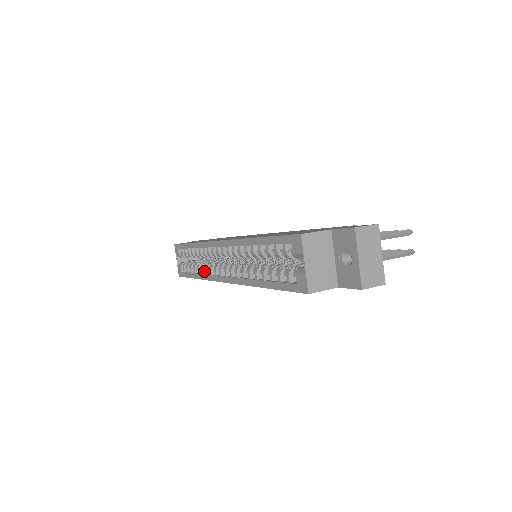
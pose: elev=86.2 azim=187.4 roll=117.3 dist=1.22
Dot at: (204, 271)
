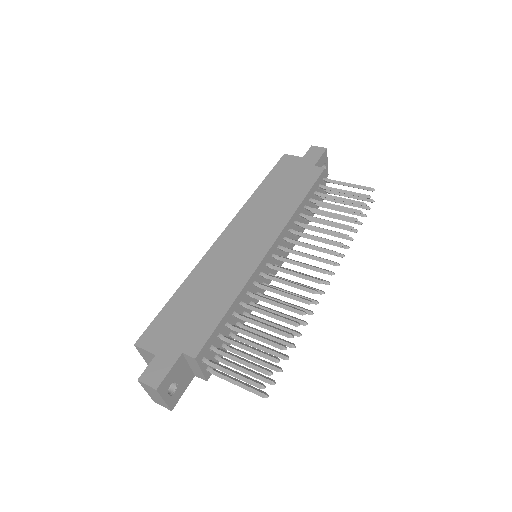
Dot at: occluded
